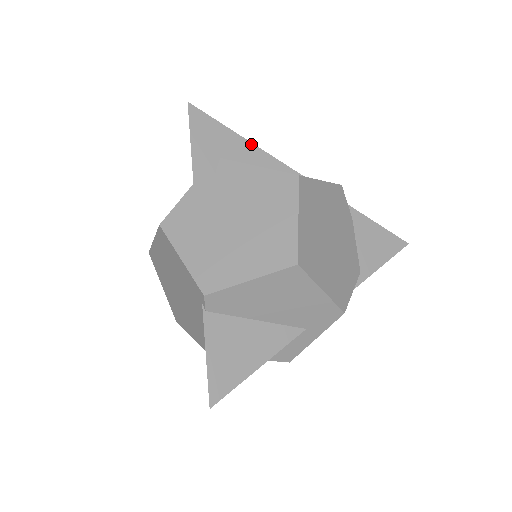
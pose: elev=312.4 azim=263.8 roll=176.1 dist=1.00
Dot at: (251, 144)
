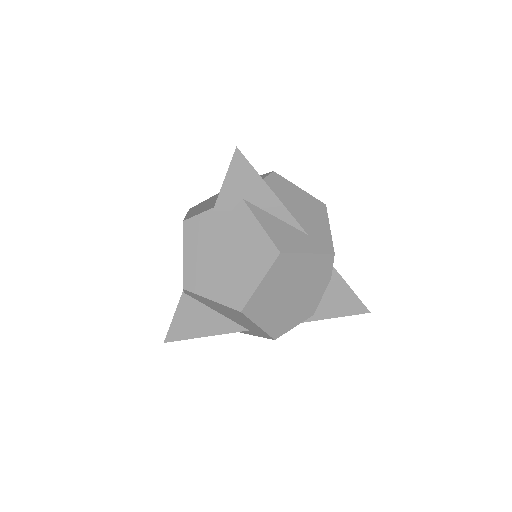
Dot at: (275, 196)
